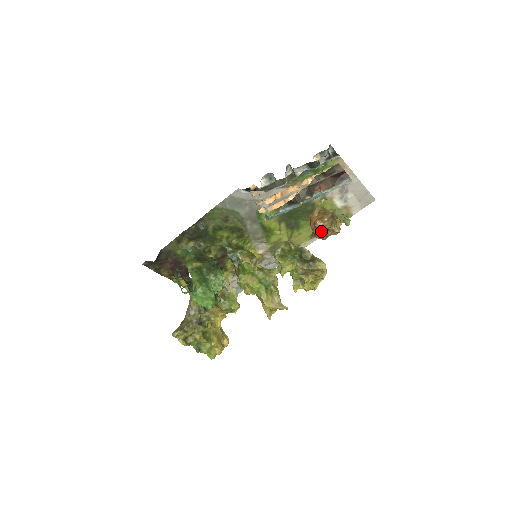
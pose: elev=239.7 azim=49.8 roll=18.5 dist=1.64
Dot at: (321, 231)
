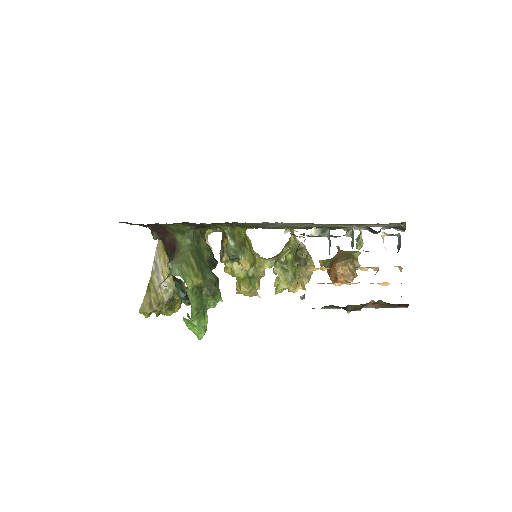
Dot at: occluded
